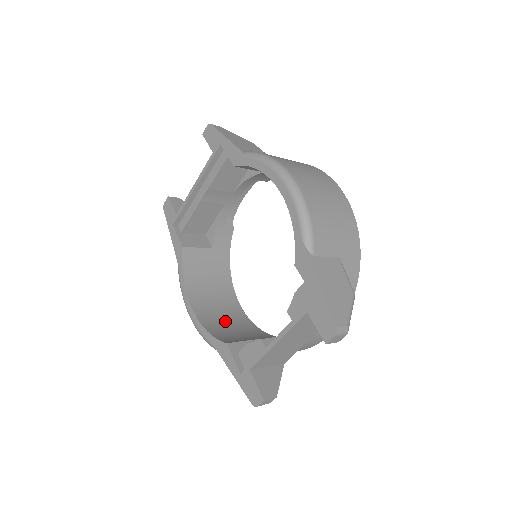
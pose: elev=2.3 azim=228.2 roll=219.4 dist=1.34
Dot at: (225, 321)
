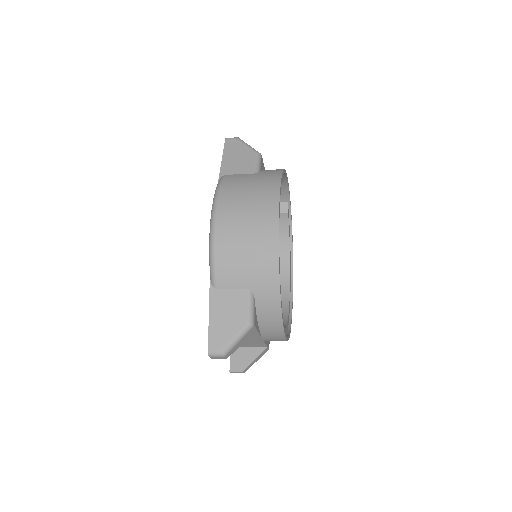
Dot at: occluded
